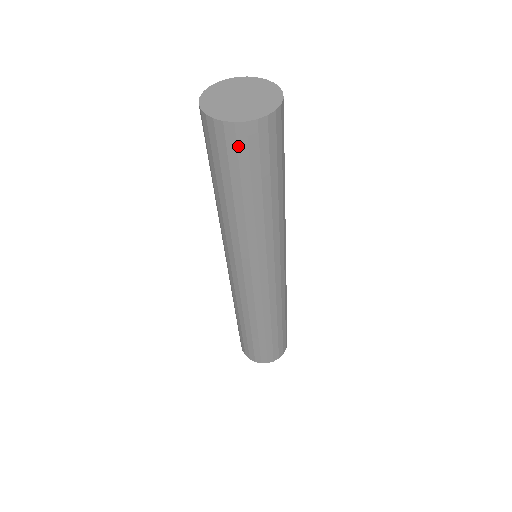
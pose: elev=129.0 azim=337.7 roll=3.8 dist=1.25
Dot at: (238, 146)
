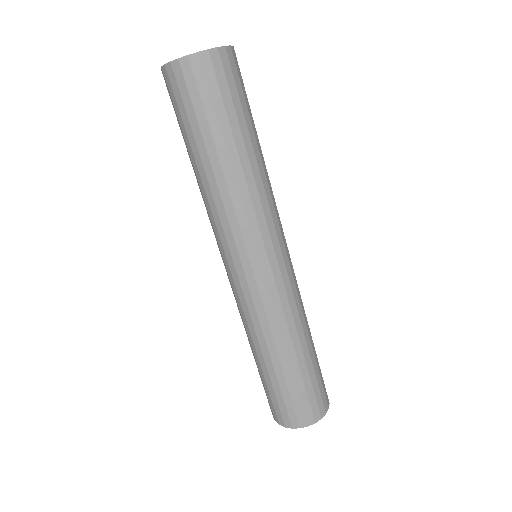
Dot at: (187, 85)
